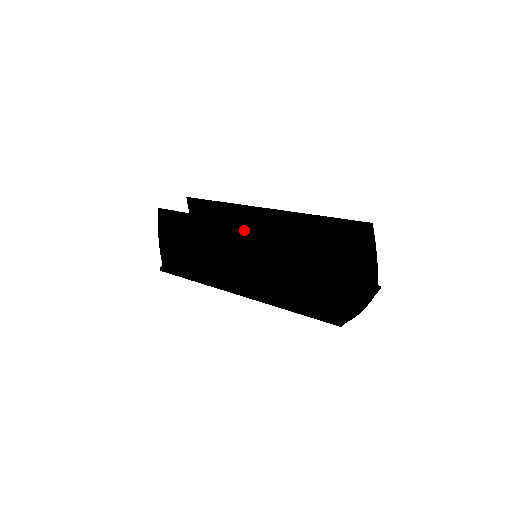
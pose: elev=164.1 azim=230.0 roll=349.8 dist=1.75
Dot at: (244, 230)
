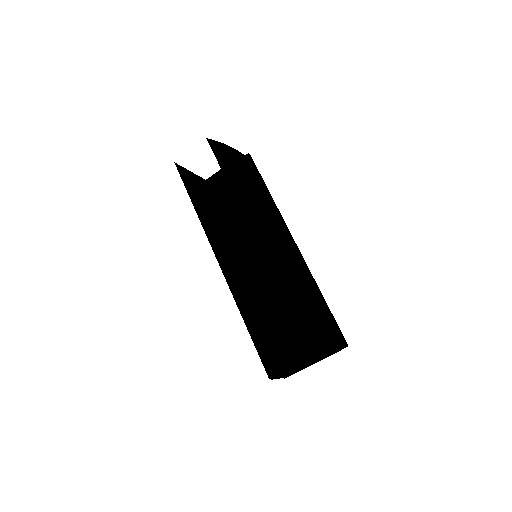
Dot at: occluded
